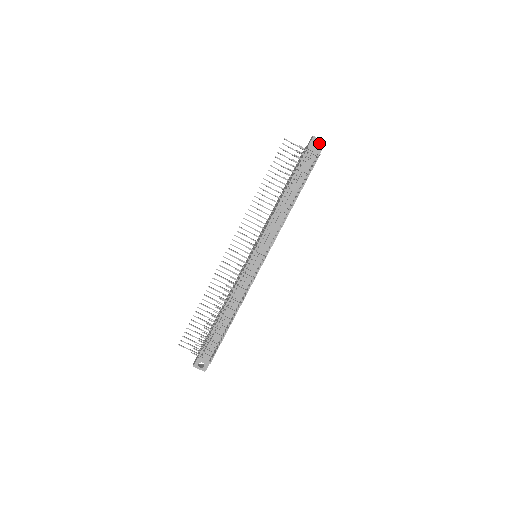
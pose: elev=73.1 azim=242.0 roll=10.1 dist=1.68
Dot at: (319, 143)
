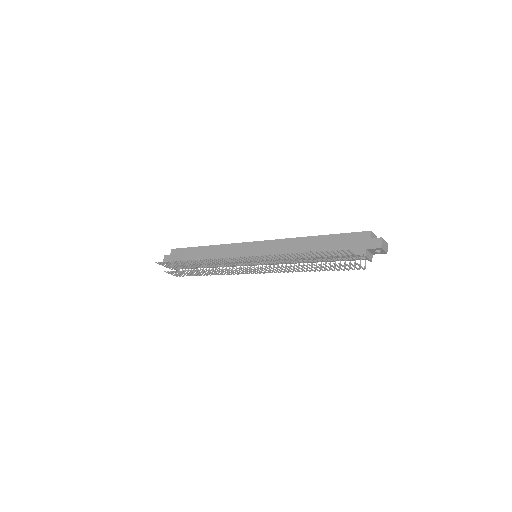
Dot at: occluded
